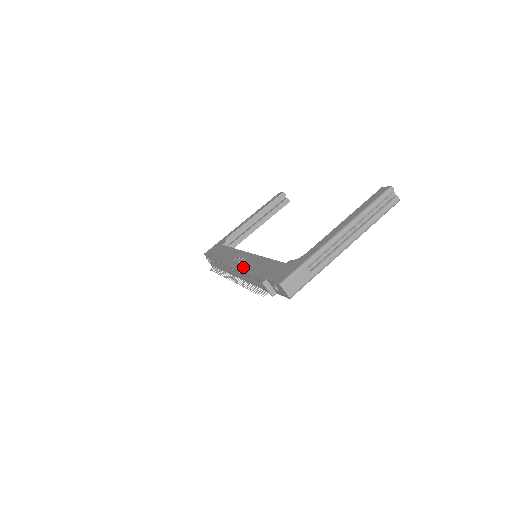
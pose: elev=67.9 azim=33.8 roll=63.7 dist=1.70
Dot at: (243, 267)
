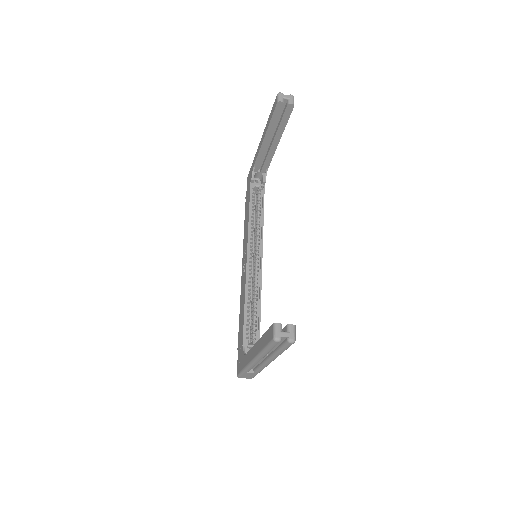
Dot at: (241, 288)
